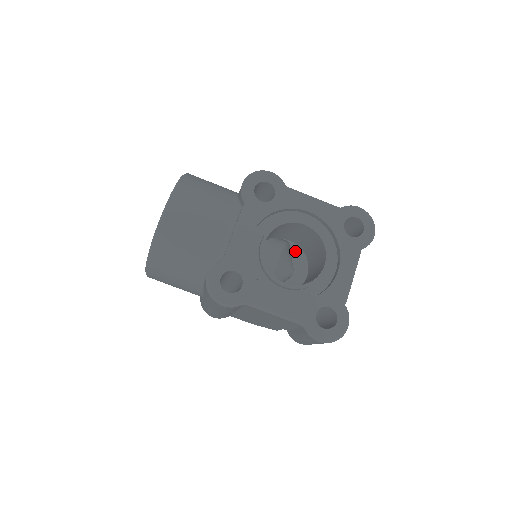
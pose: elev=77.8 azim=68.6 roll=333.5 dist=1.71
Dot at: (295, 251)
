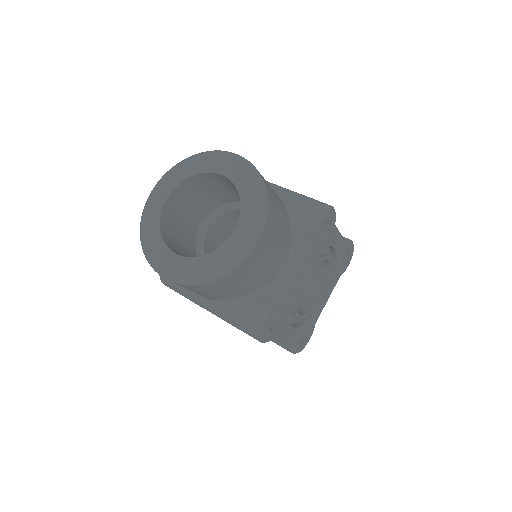
Dot at: occluded
